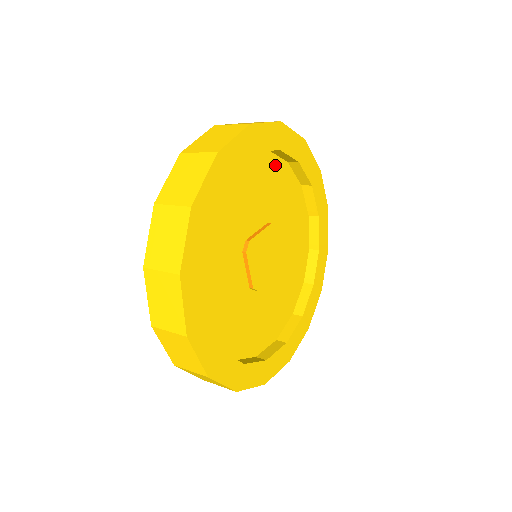
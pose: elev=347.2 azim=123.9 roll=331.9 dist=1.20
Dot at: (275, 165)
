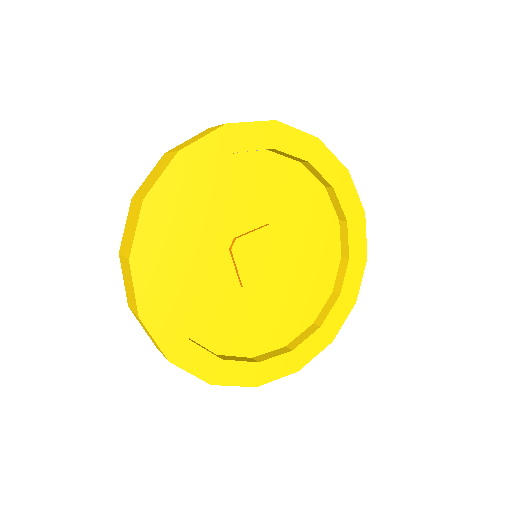
Dot at: (280, 165)
